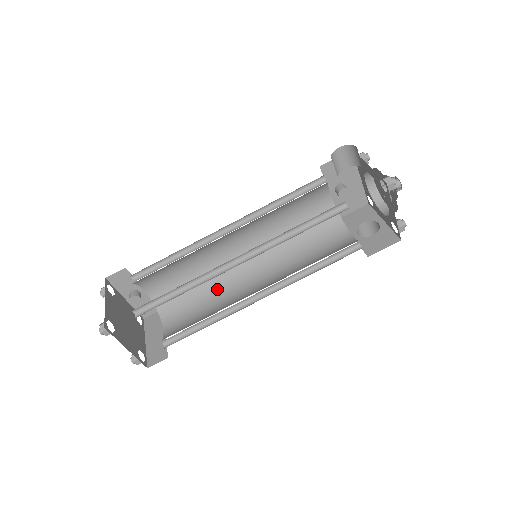
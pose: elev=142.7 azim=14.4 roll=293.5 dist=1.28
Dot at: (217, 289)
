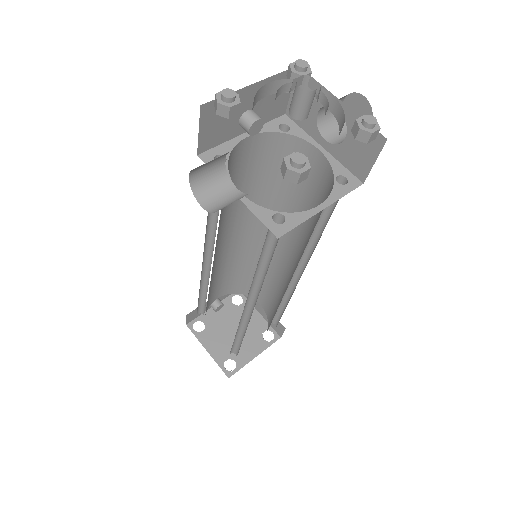
Dot at: occluded
